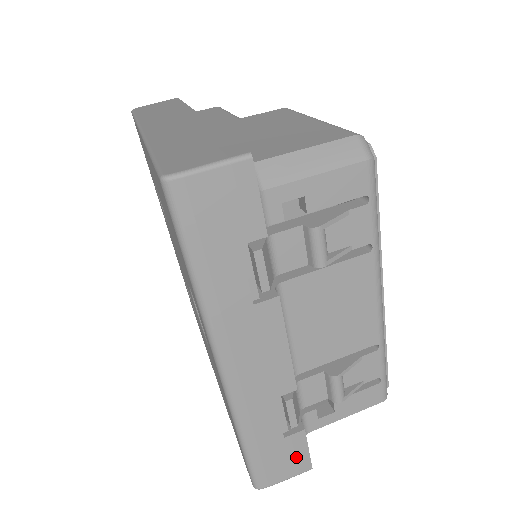
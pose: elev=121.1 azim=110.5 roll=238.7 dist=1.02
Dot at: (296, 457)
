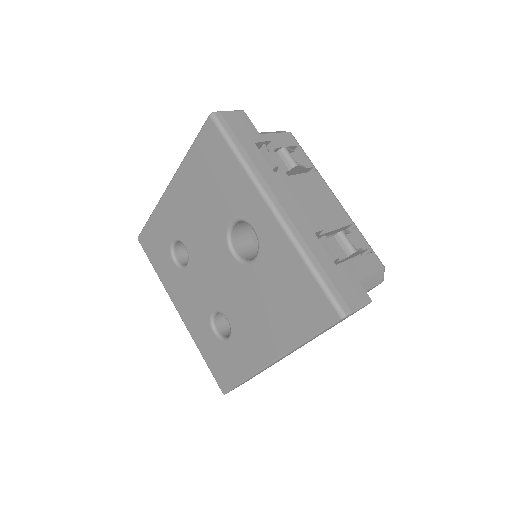
Dot at: (354, 286)
